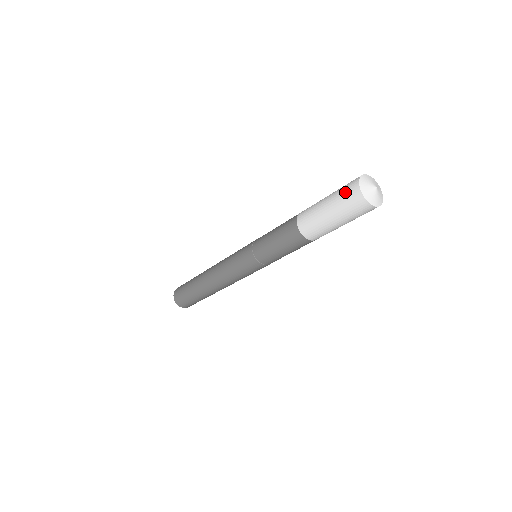
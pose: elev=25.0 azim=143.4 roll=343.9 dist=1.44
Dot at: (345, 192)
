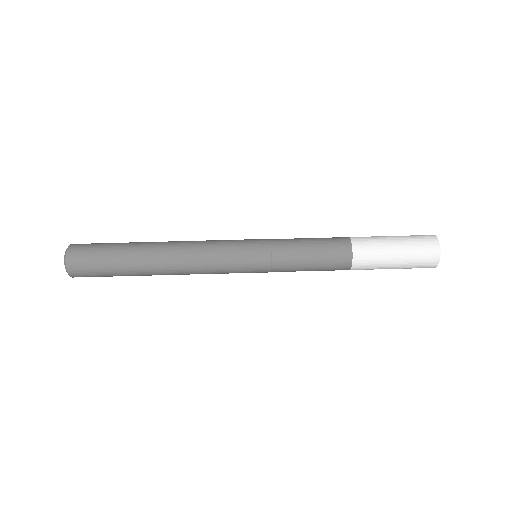
Dot at: occluded
